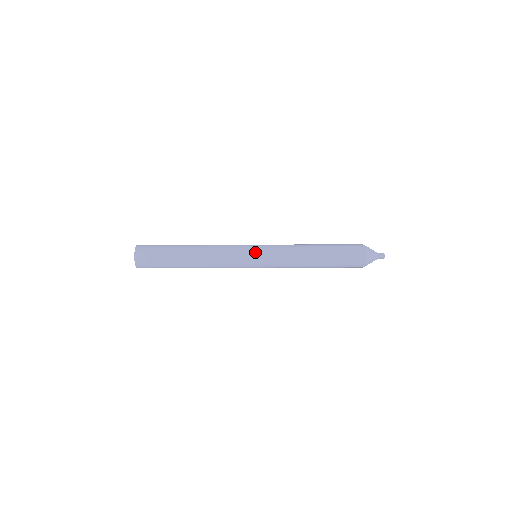
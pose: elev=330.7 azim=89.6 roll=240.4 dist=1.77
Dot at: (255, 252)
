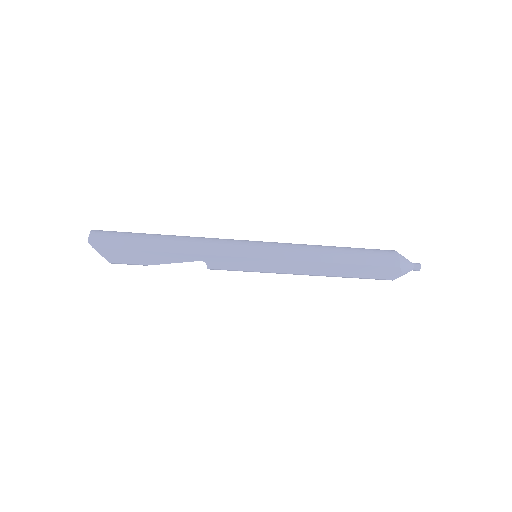
Dot at: occluded
